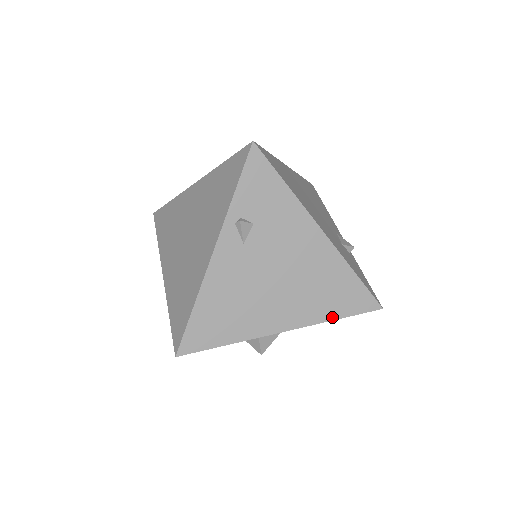
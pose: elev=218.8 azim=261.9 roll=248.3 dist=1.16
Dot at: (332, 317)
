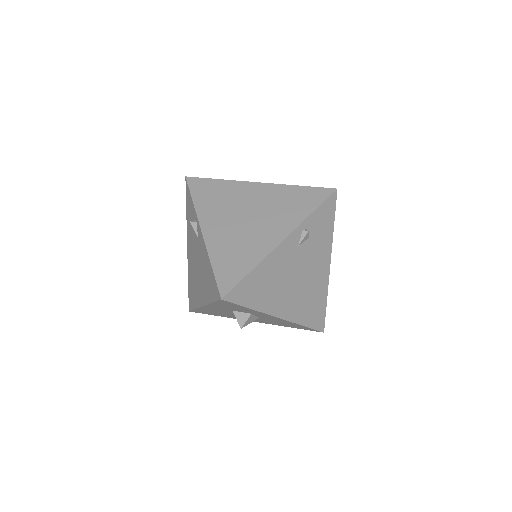
Dot at: (303, 323)
